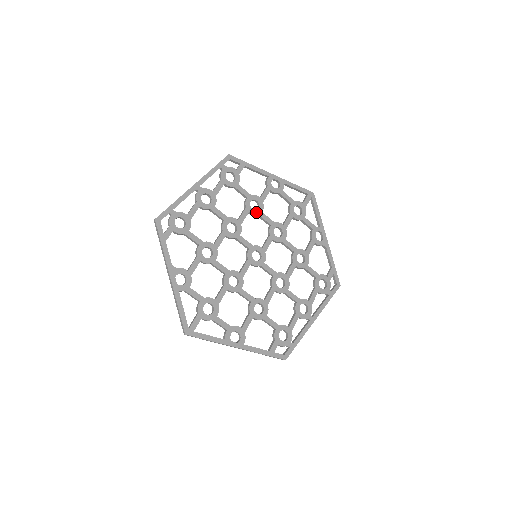
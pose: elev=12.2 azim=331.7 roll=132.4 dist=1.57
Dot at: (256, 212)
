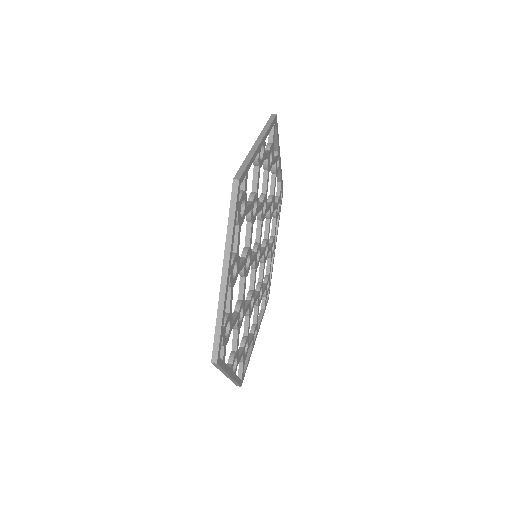
Dot at: (256, 215)
